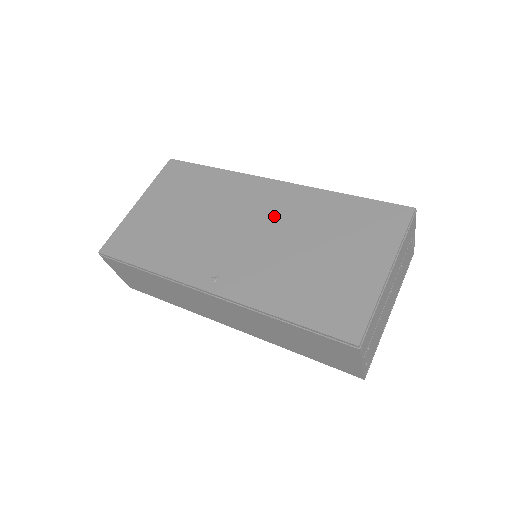
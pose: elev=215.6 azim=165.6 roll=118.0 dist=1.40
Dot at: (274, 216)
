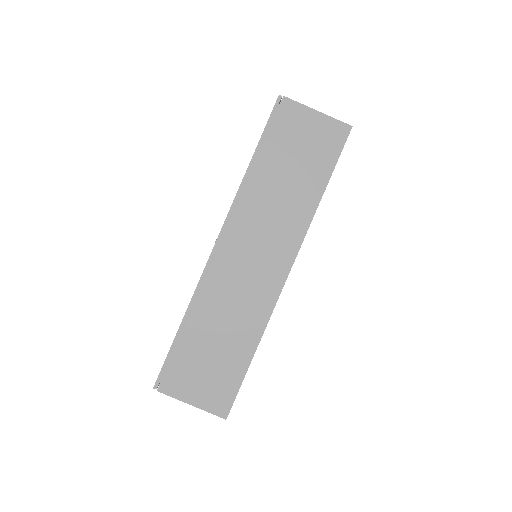
Dot at: occluded
